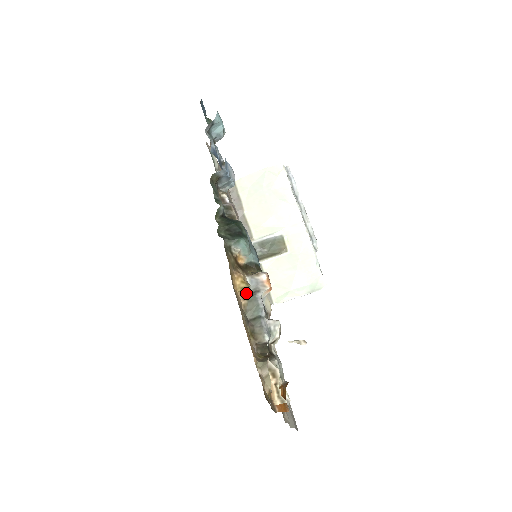
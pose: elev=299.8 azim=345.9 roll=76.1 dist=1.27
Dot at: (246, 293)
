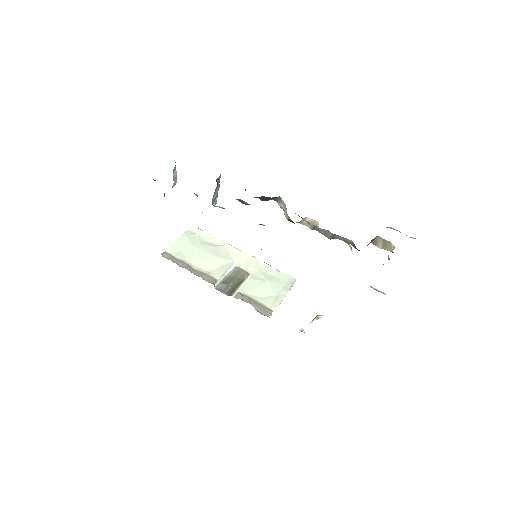
Dot at: (311, 229)
